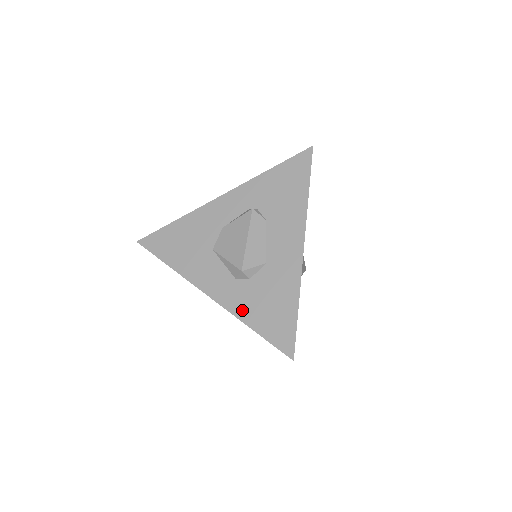
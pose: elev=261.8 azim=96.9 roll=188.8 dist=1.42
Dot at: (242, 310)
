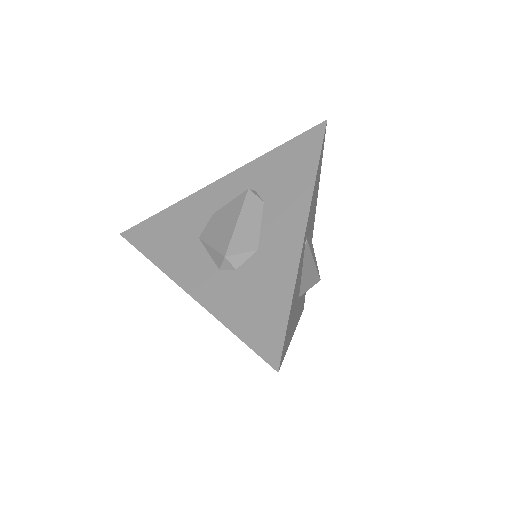
Dot at: (221, 307)
